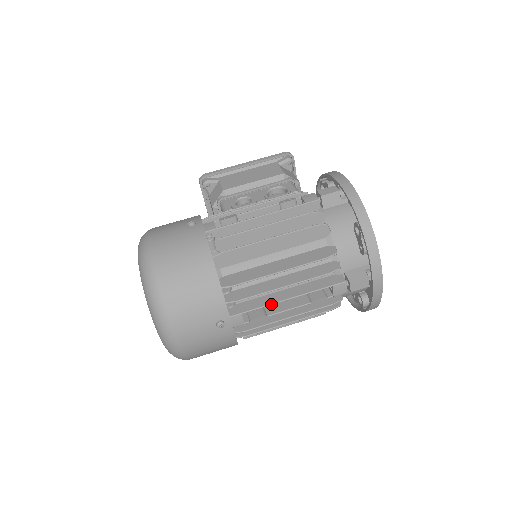
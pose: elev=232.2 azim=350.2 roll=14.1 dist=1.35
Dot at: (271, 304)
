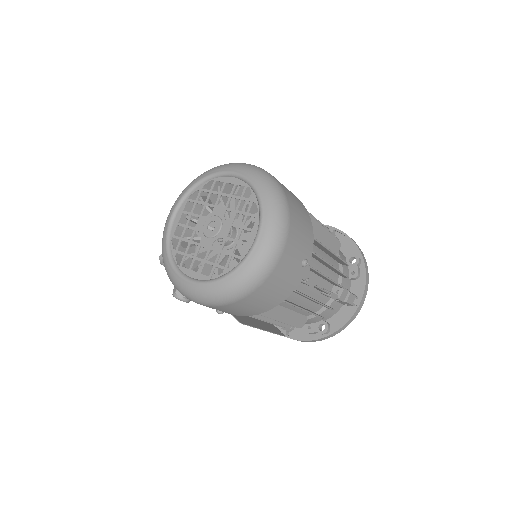
Dot at: (323, 274)
